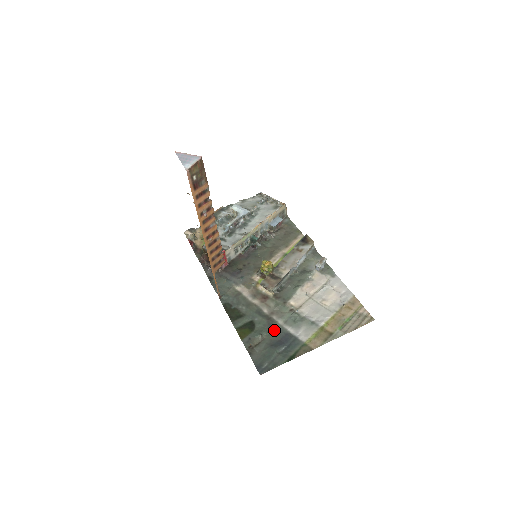
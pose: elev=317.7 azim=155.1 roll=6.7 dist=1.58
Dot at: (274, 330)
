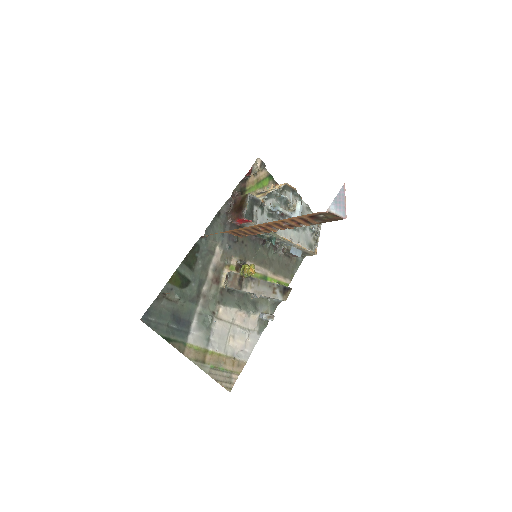
Dot at: (189, 307)
